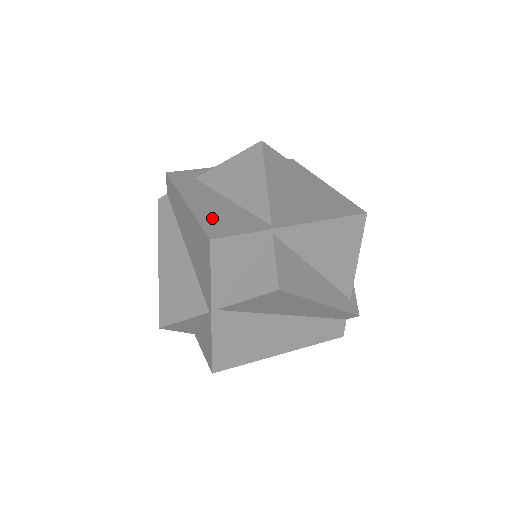
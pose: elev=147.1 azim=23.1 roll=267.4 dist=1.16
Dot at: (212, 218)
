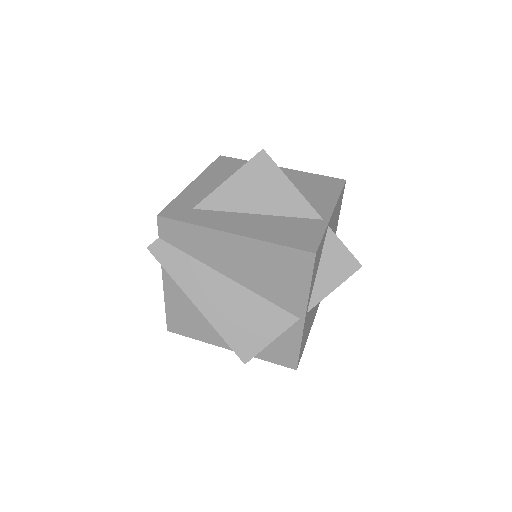
Dot at: (281, 236)
